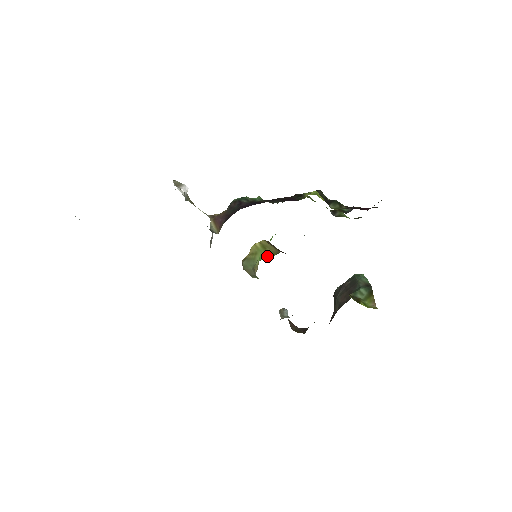
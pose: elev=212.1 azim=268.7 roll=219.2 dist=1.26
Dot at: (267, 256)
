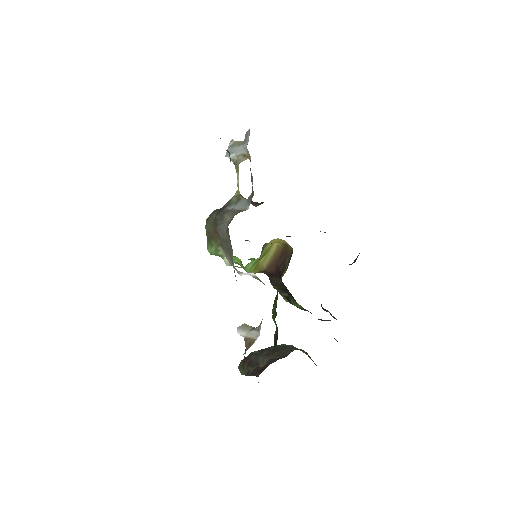
Dot at: (251, 268)
